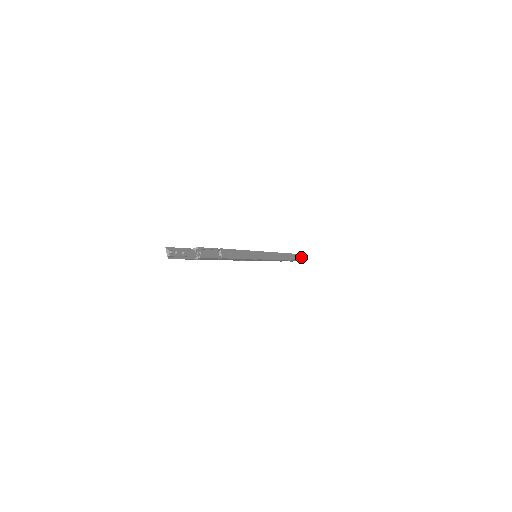
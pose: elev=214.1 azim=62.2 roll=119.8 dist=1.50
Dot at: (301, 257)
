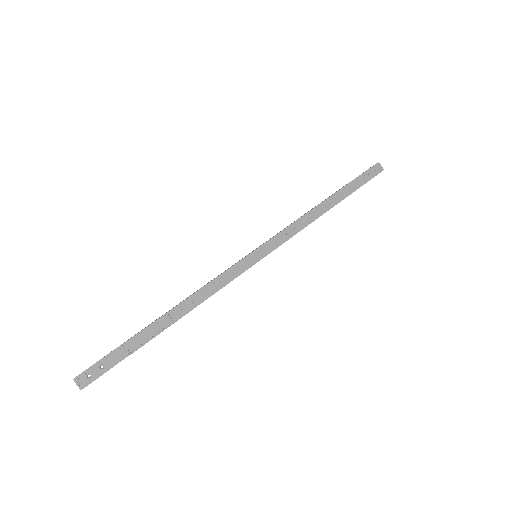
Dot at: (373, 171)
